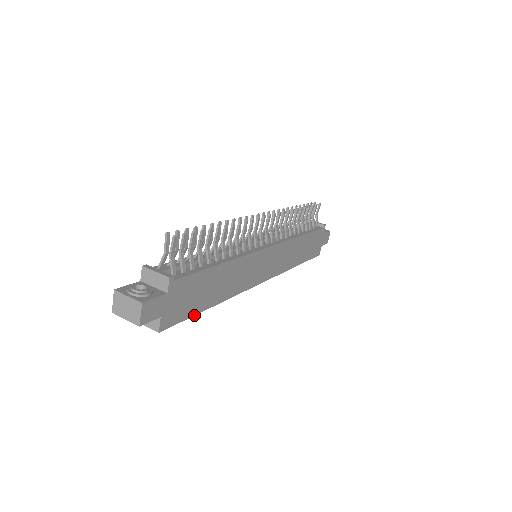
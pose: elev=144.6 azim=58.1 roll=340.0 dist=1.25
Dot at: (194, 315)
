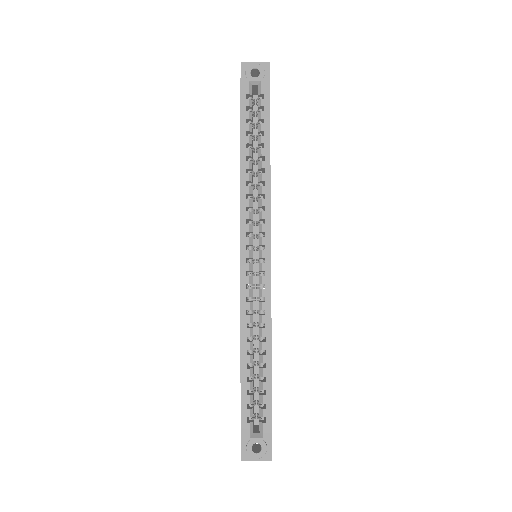
Dot at: occluded
